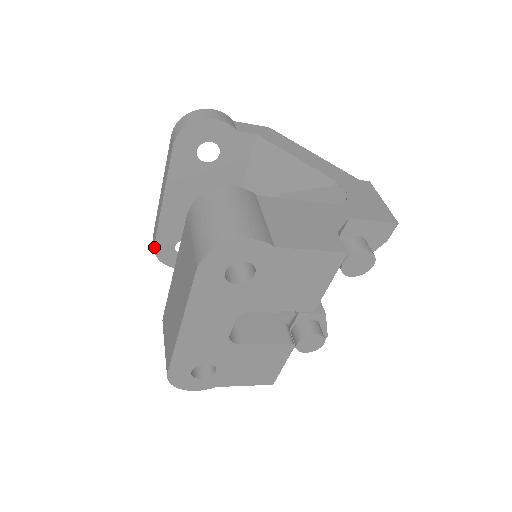
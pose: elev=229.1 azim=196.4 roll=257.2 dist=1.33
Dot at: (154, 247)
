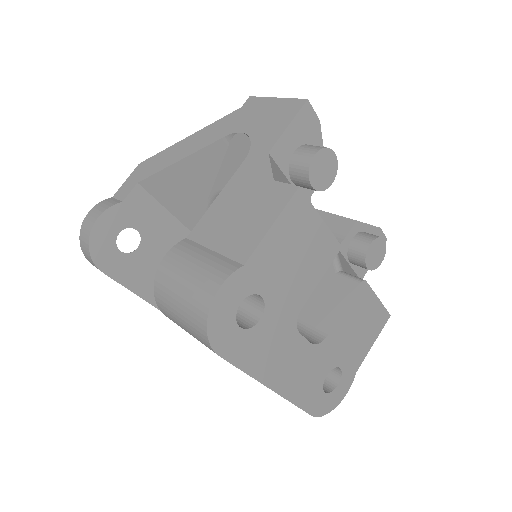
Dot at: occluded
